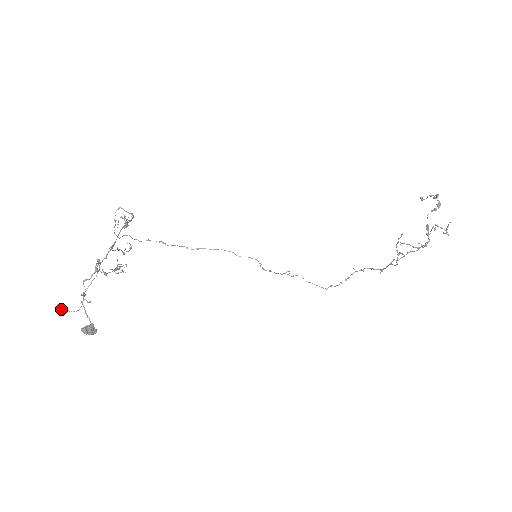
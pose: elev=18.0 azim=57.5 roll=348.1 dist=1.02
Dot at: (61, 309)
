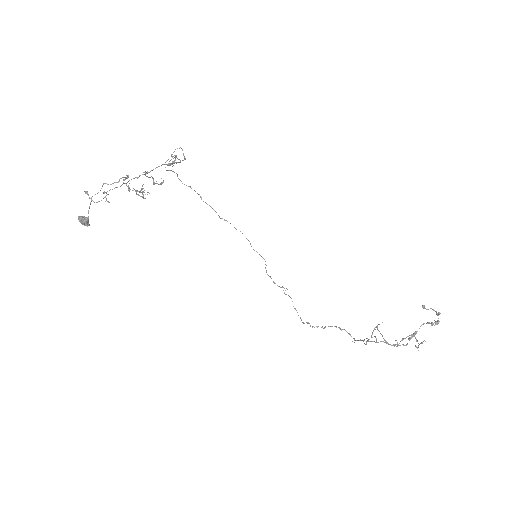
Dot at: (86, 193)
